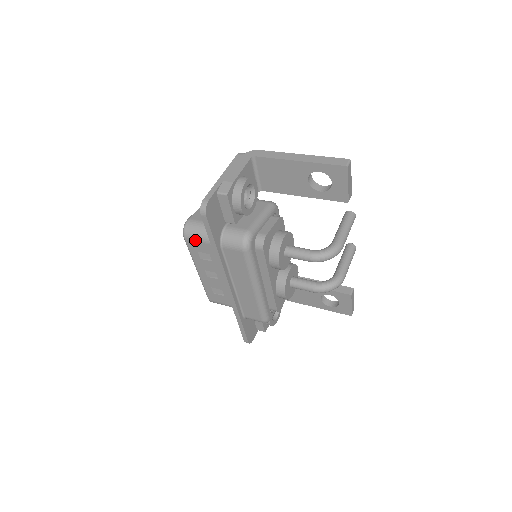
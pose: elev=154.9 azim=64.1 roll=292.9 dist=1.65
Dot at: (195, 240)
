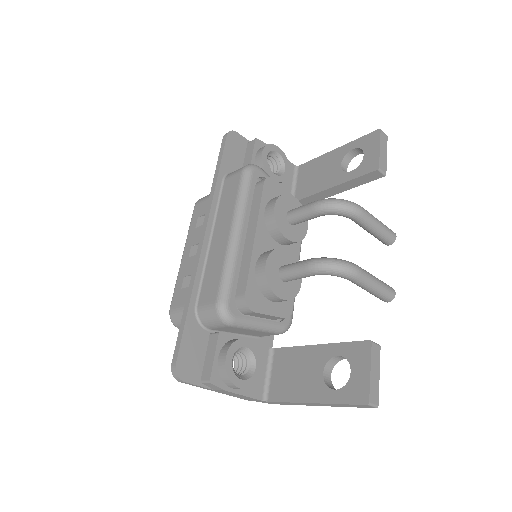
Dot at: (203, 201)
